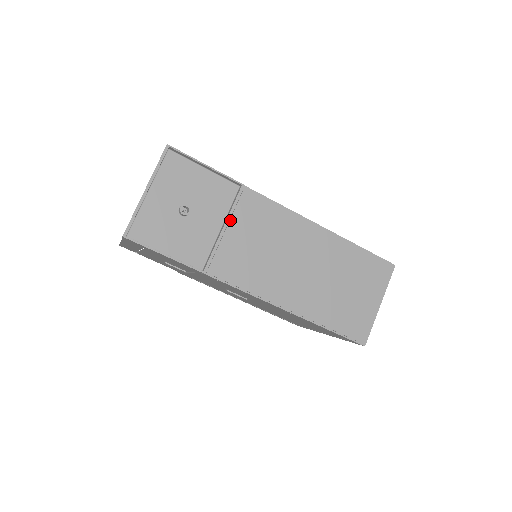
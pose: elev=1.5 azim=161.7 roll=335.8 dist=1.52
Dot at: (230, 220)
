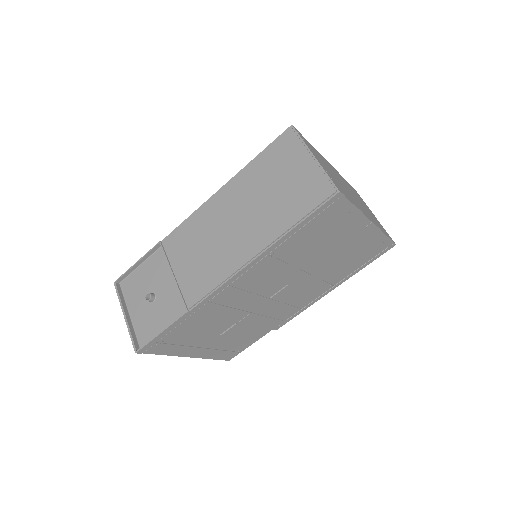
Dot at: (172, 266)
